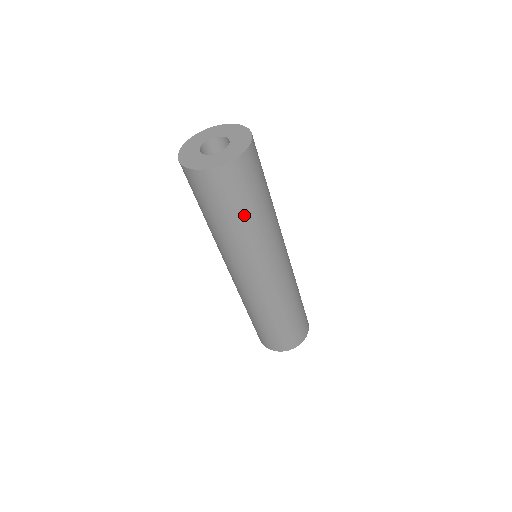
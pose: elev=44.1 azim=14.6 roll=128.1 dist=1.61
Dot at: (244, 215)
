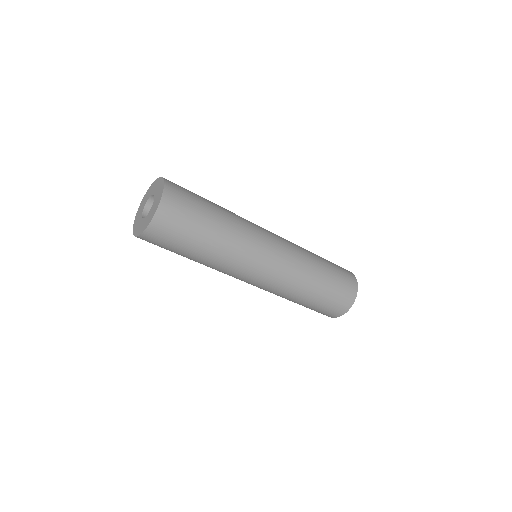
Dot at: (186, 256)
